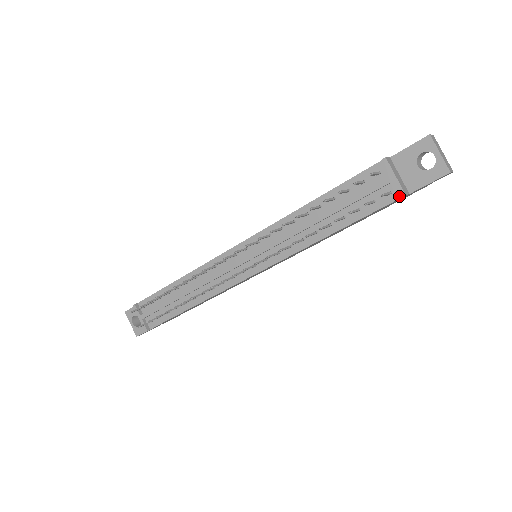
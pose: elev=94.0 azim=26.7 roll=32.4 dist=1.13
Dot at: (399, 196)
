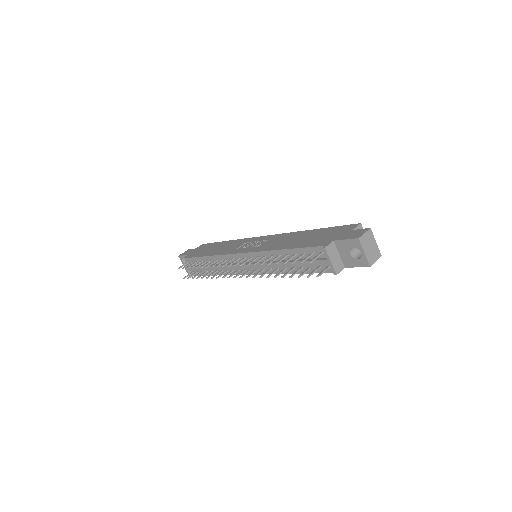
Dot at: (334, 271)
